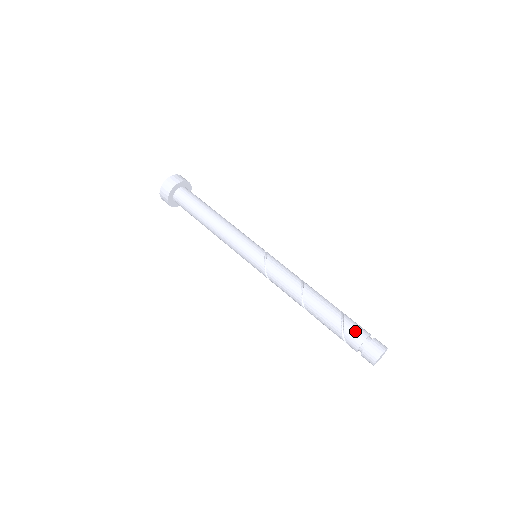
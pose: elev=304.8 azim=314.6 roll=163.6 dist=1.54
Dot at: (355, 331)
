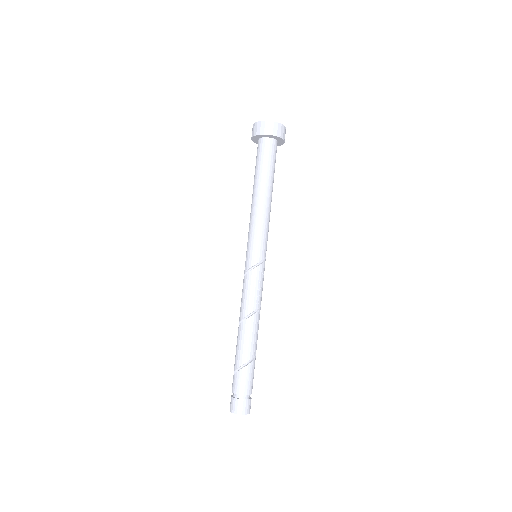
Dot at: (239, 382)
